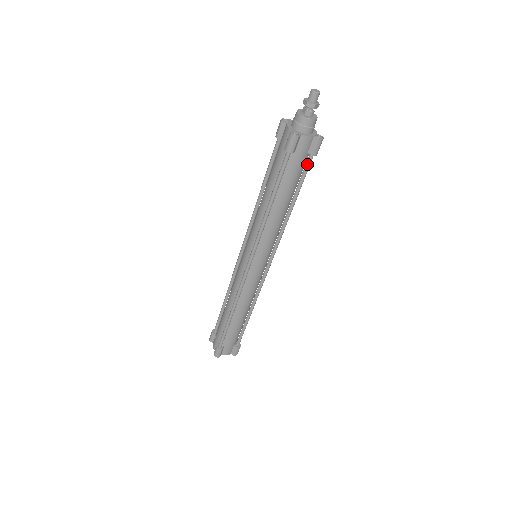
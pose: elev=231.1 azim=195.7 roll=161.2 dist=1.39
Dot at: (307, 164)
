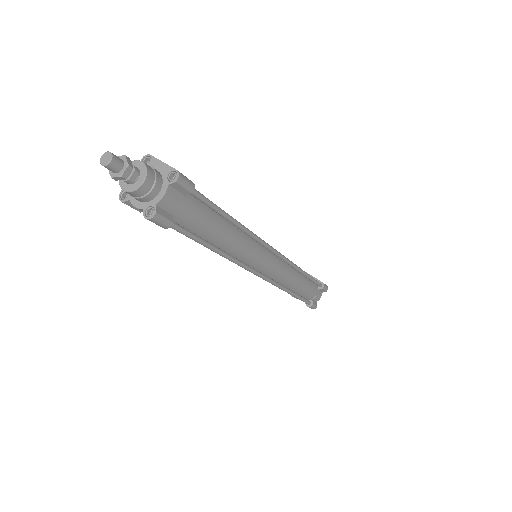
Dot at: (174, 228)
